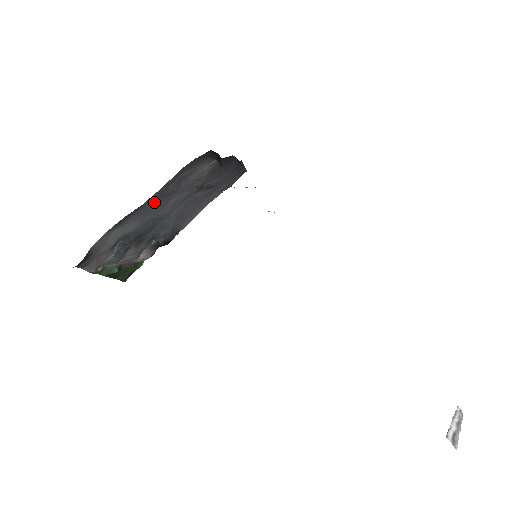
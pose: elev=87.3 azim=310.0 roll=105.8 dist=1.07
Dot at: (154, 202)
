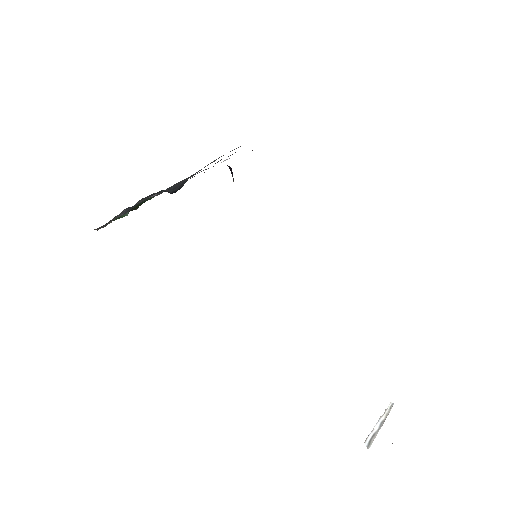
Dot at: occluded
